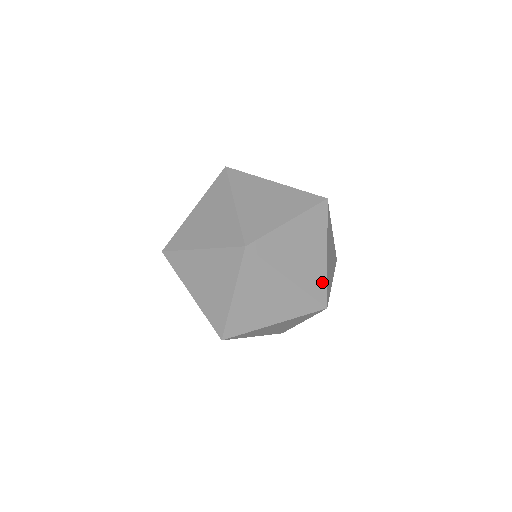
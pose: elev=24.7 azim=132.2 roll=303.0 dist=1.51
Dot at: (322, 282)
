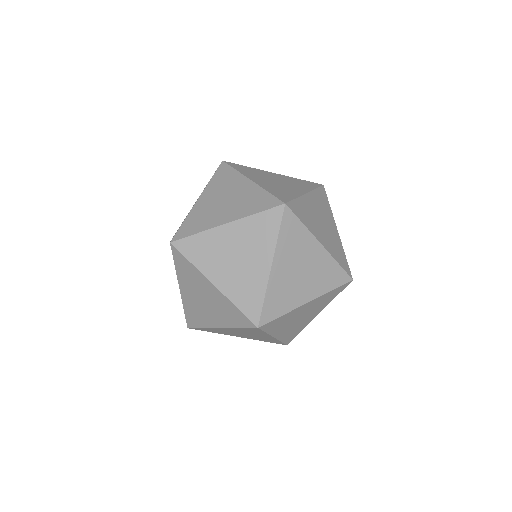
Dot at: (335, 269)
